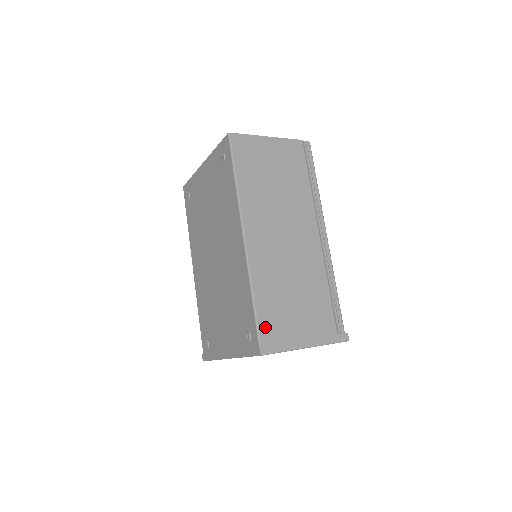
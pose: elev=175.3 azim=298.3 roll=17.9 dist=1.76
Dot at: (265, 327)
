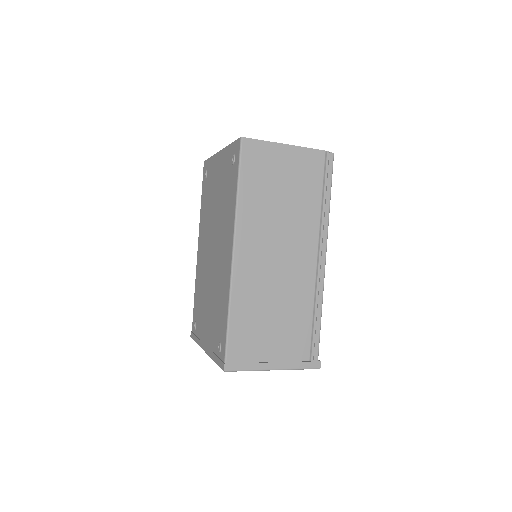
Dot at: (235, 345)
